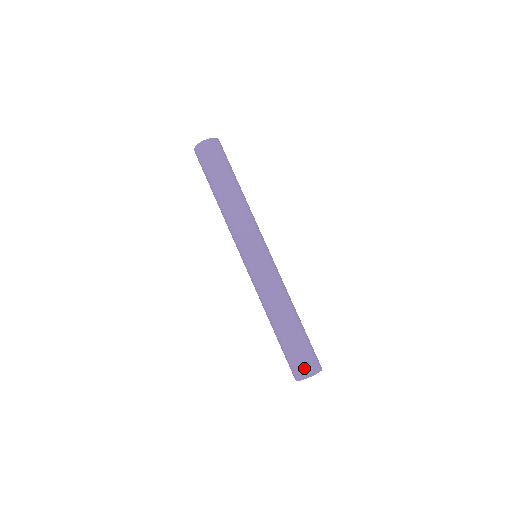
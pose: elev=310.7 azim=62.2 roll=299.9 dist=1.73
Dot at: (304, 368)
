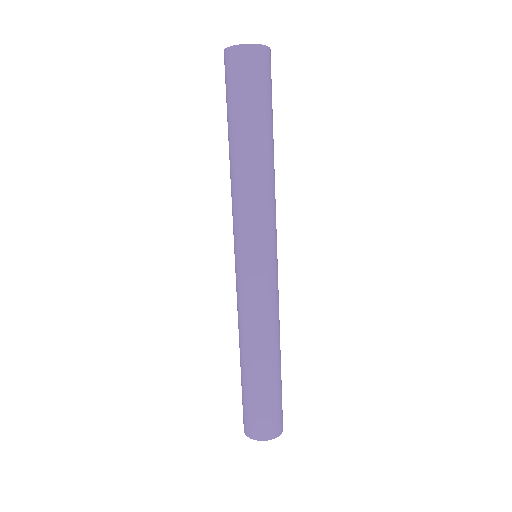
Dot at: (257, 428)
